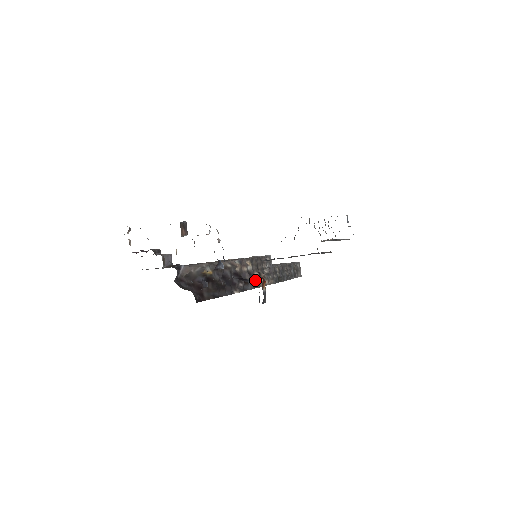
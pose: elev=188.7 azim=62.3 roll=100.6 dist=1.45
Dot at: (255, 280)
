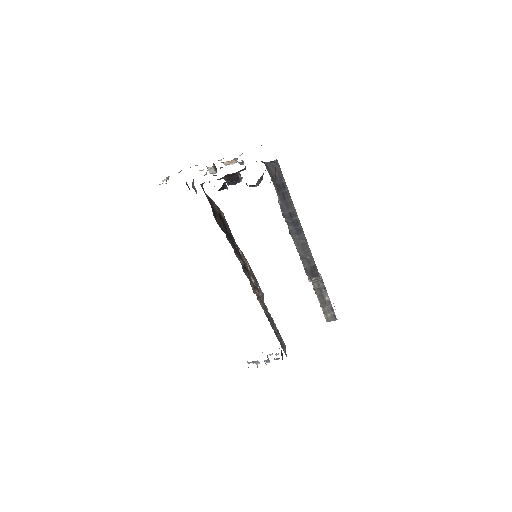
Dot at: (251, 282)
